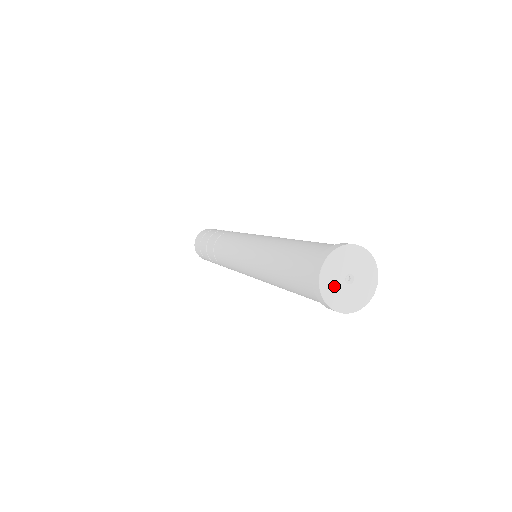
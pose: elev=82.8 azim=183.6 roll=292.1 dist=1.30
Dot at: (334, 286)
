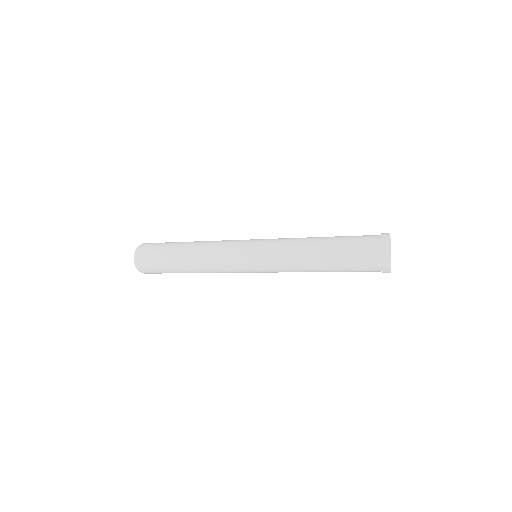
Dot at: occluded
